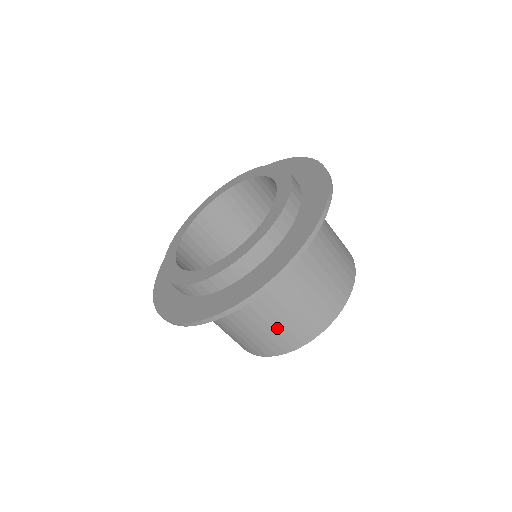
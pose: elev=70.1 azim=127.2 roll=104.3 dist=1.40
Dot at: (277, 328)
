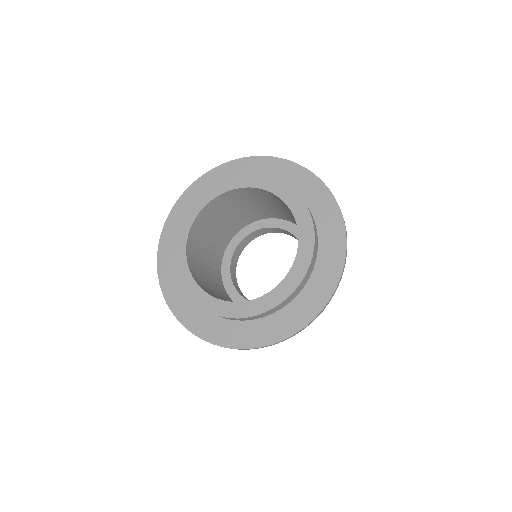
Dot at: occluded
